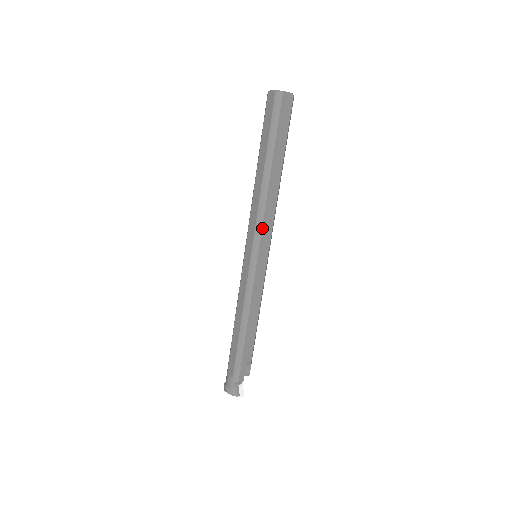
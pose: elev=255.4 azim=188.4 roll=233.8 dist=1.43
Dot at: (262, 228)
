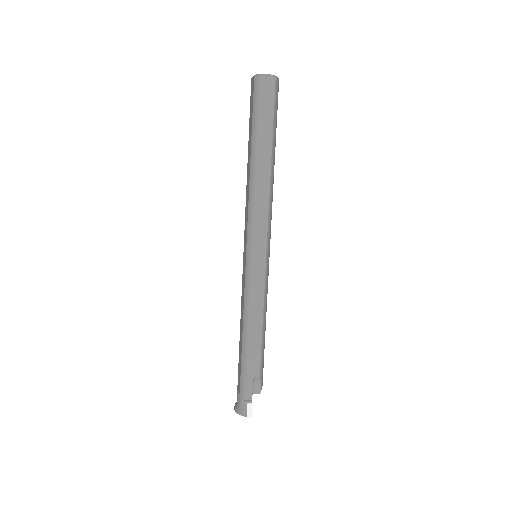
Dot at: (254, 223)
